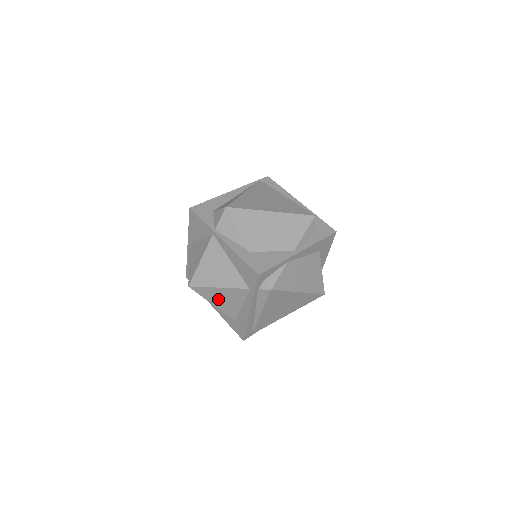
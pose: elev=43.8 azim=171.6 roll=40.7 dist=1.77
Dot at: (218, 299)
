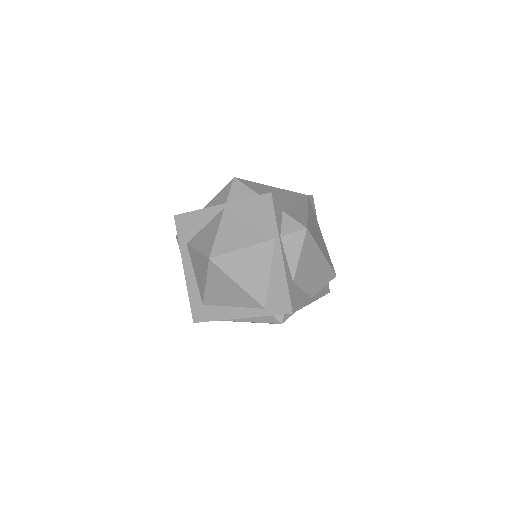
Dot at: (220, 286)
